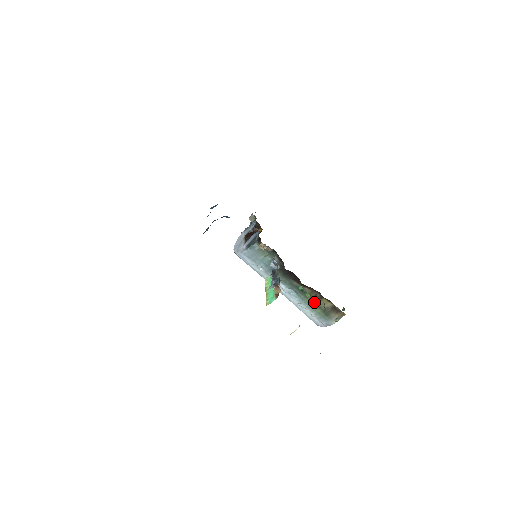
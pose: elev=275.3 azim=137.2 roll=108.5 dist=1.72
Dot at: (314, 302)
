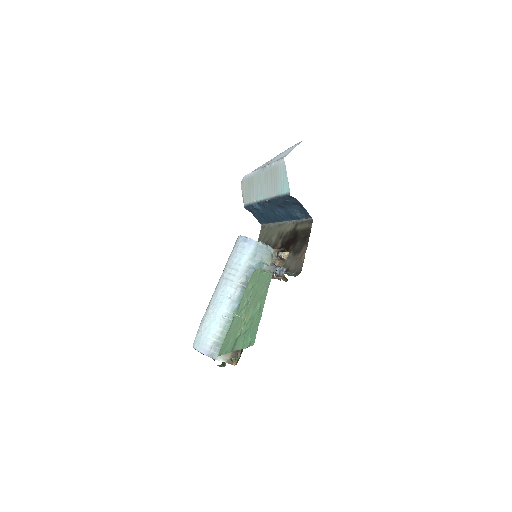
Dot at: occluded
